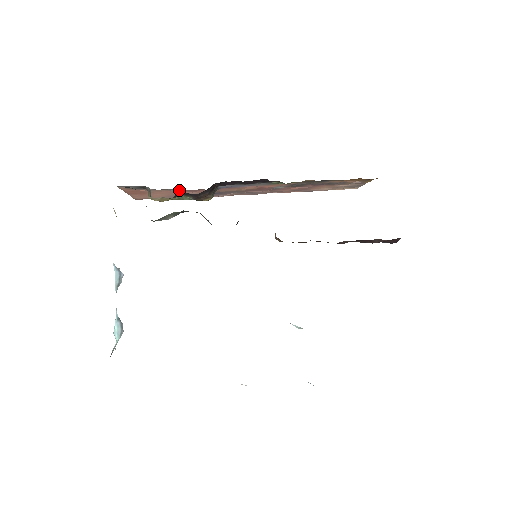
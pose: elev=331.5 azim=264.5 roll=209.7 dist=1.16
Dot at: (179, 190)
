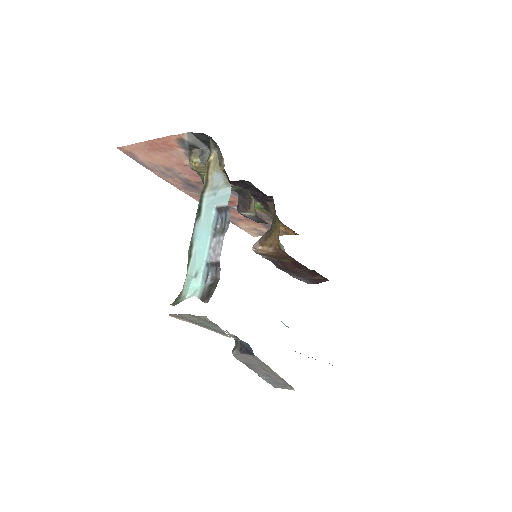
Dot at: (224, 169)
